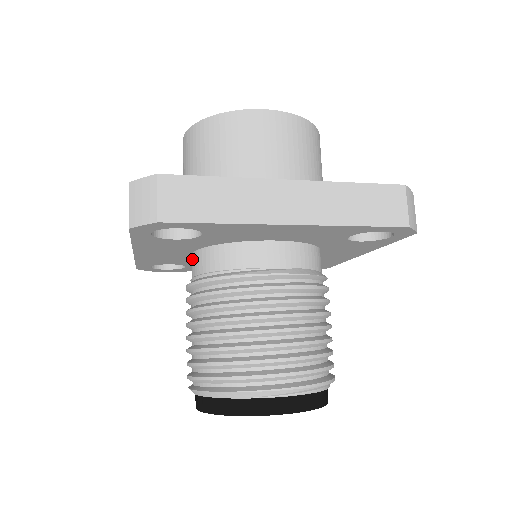
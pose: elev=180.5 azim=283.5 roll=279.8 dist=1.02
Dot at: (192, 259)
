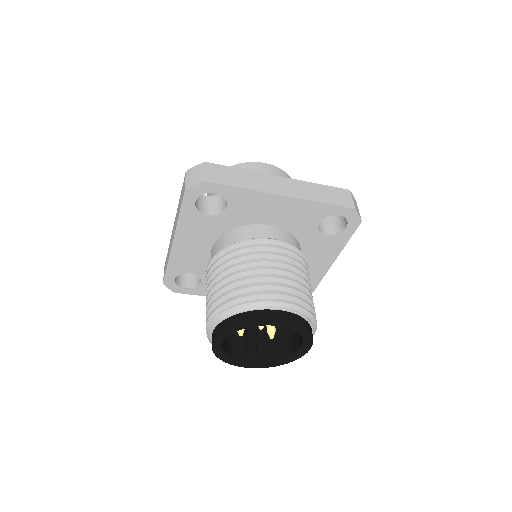
Dot at: (212, 250)
